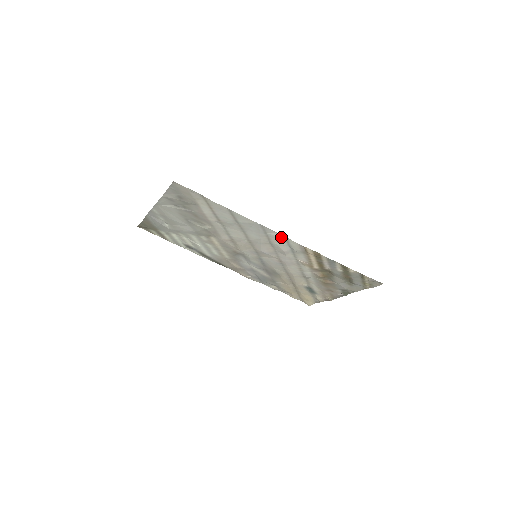
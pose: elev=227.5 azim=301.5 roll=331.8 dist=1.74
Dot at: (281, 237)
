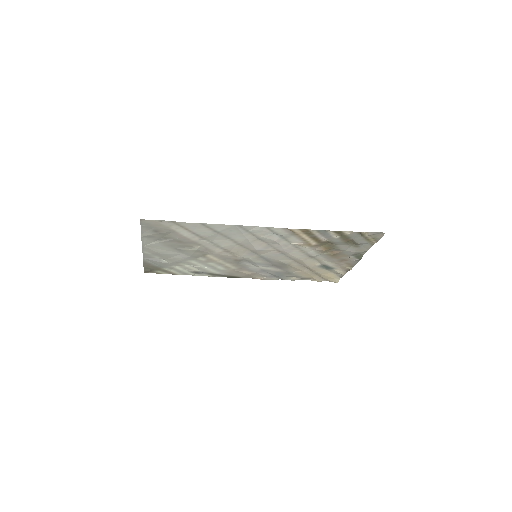
Dot at: (263, 229)
